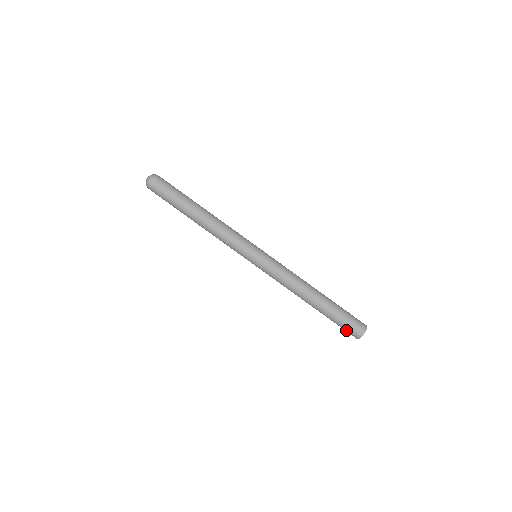
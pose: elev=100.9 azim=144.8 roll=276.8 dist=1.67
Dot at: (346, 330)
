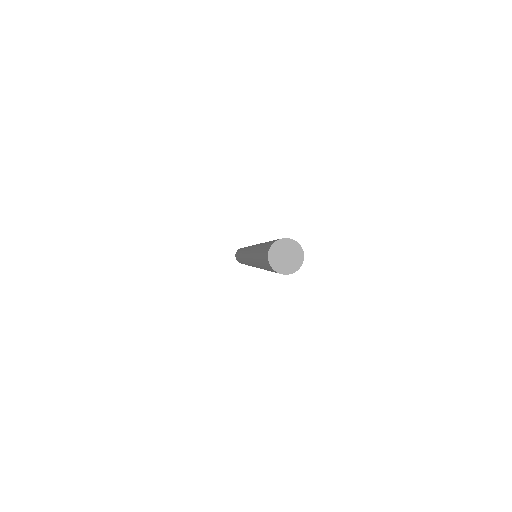
Dot at: (264, 254)
